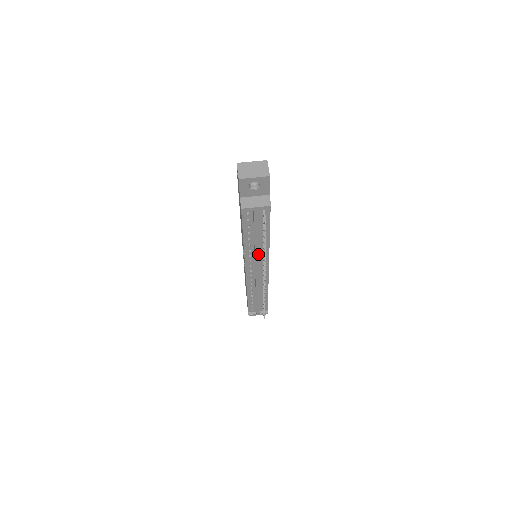
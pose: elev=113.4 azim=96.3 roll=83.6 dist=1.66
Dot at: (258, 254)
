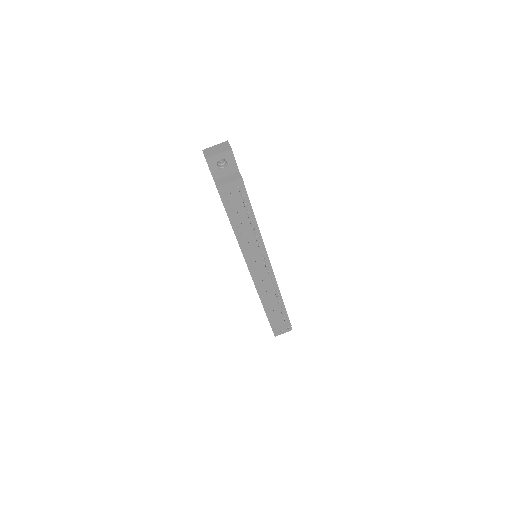
Dot at: (252, 243)
